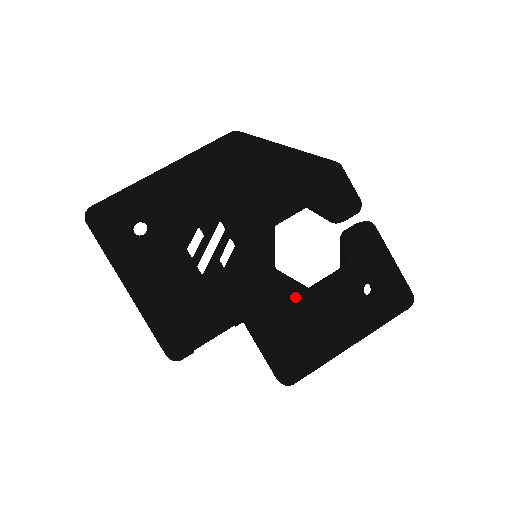
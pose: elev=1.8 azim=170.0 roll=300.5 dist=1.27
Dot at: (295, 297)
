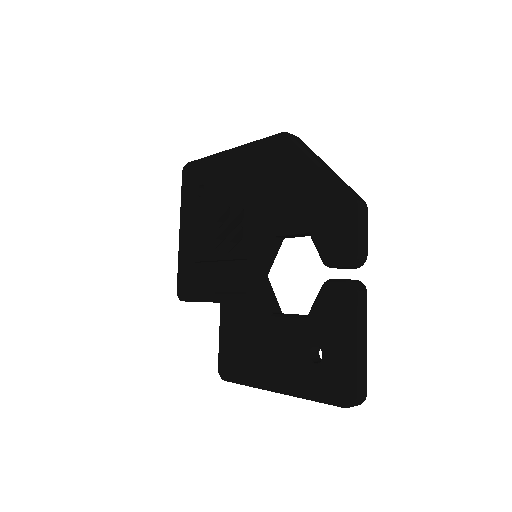
Dot at: (256, 310)
